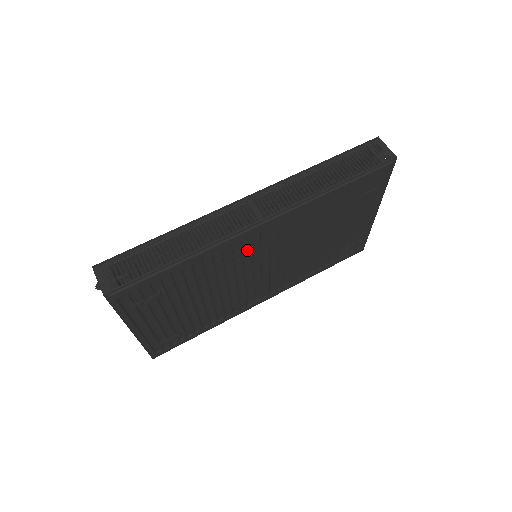
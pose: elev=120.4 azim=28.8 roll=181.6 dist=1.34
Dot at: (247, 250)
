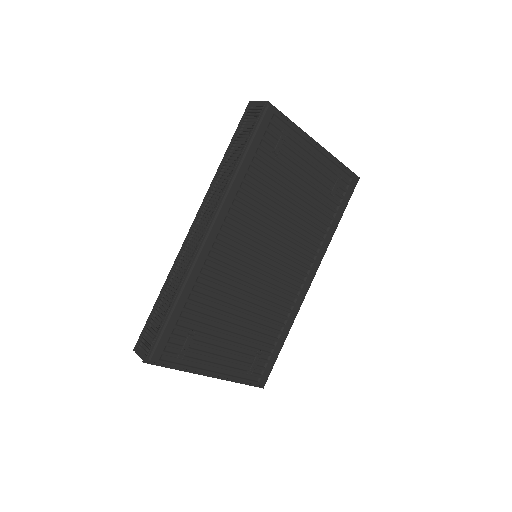
Dot at: (226, 258)
